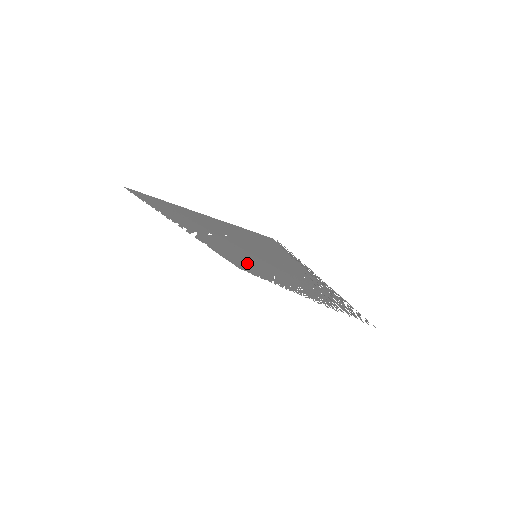
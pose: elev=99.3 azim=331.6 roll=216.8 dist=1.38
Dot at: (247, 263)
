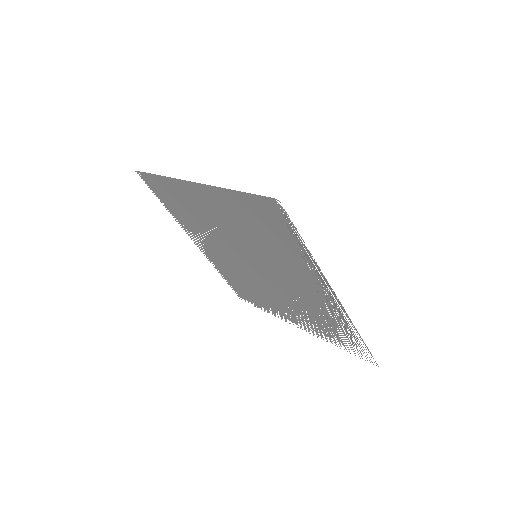
Dot at: (247, 279)
